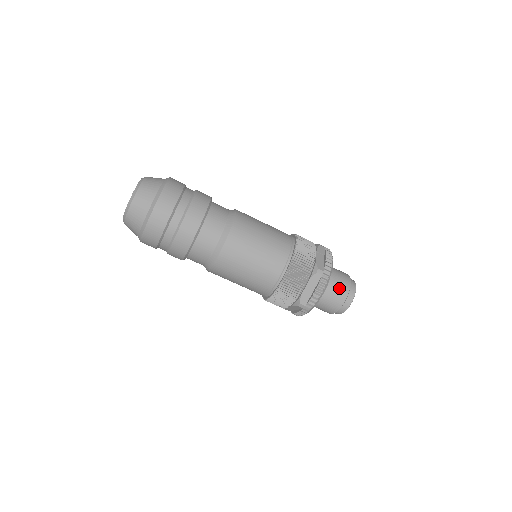
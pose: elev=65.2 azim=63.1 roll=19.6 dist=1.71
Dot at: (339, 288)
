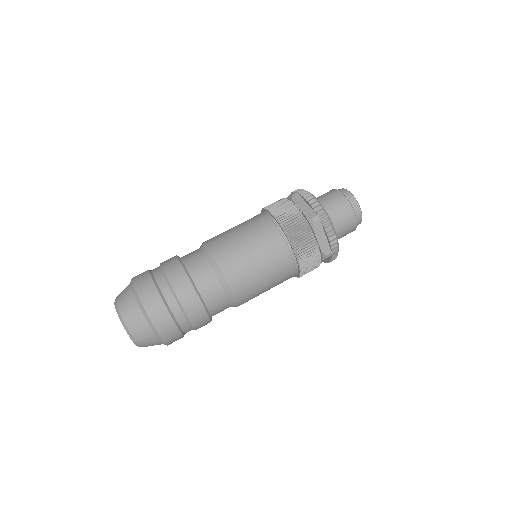
Dot at: (340, 210)
